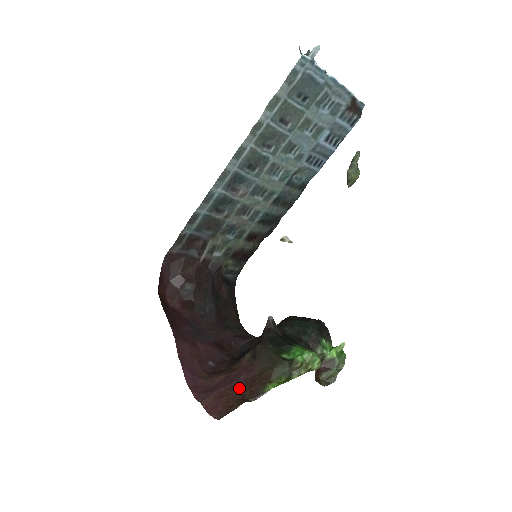
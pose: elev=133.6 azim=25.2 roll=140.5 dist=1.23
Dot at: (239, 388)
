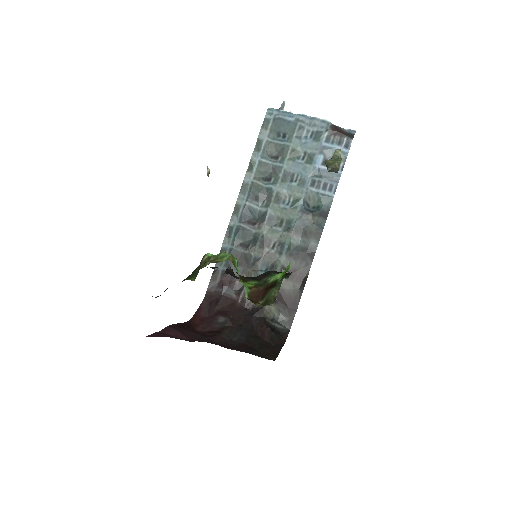
Dot at: occluded
